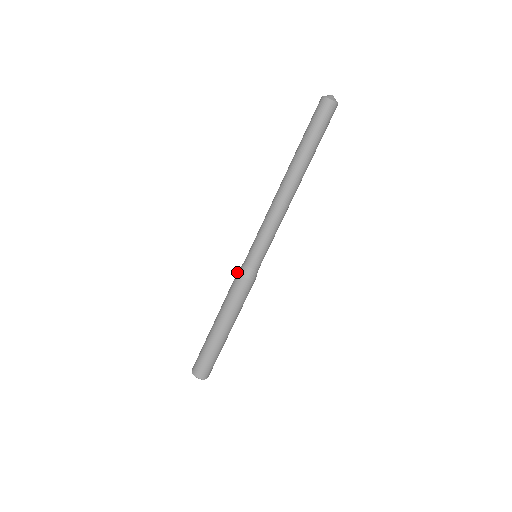
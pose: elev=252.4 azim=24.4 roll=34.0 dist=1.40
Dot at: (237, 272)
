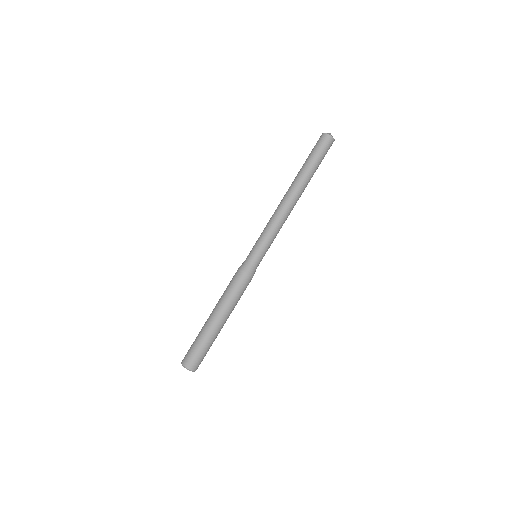
Dot at: occluded
